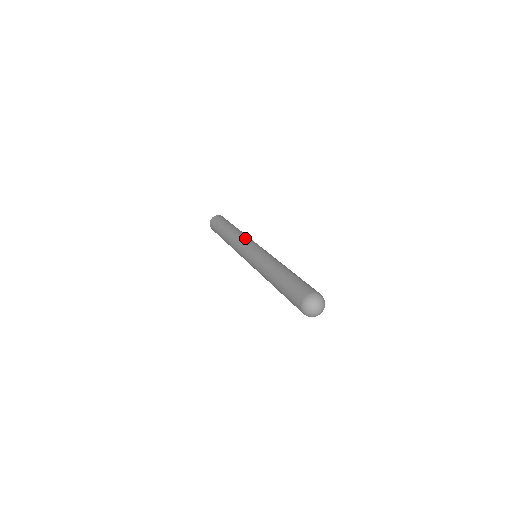
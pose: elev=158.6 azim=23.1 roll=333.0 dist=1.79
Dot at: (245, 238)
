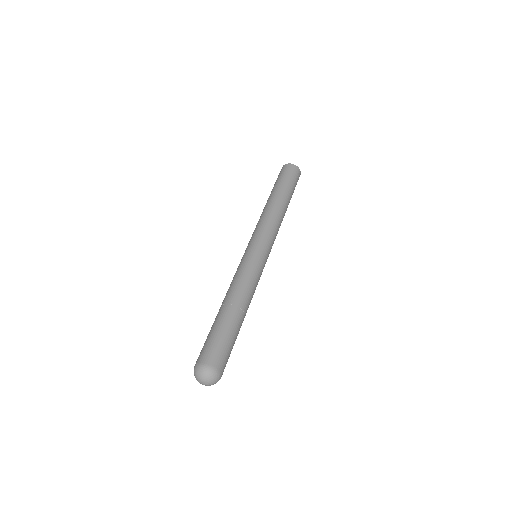
Dot at: (272, 230)
